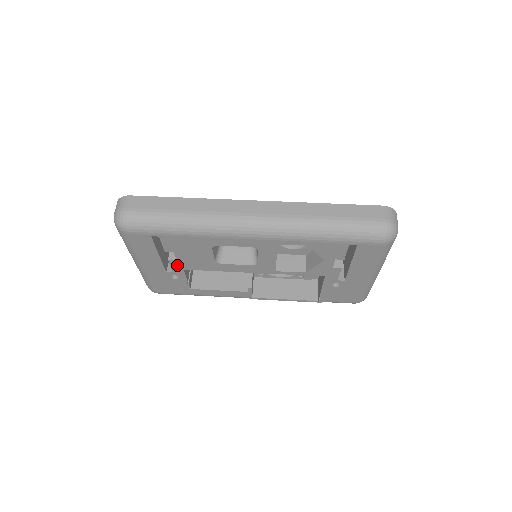
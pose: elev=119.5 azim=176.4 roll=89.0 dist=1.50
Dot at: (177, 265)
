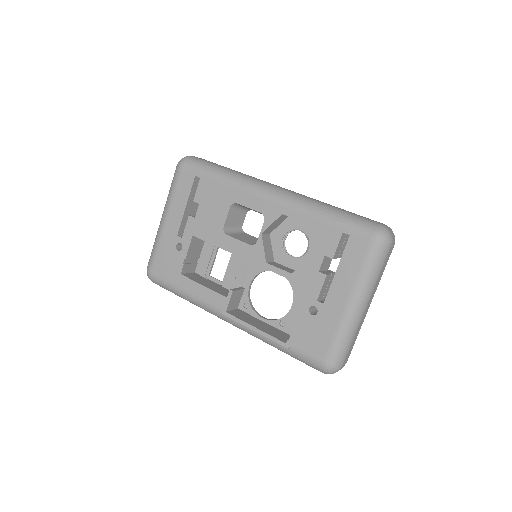
Dot at: (191, 227)
